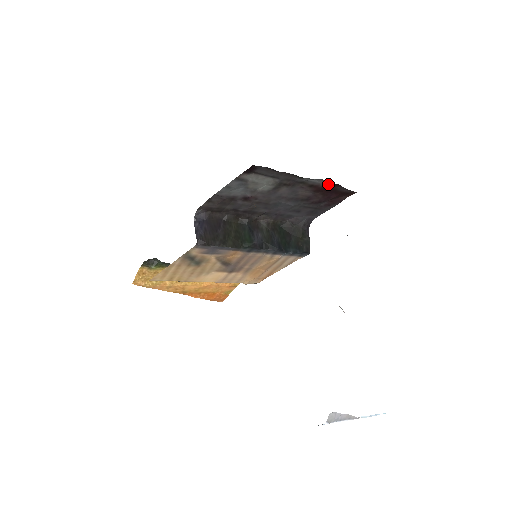
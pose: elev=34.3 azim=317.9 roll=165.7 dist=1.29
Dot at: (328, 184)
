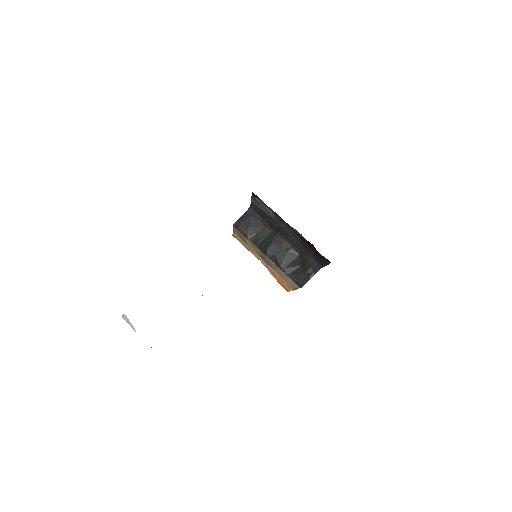
Dot at: occluded
